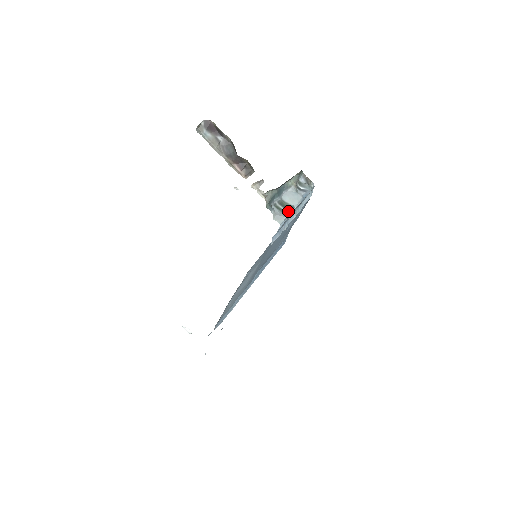
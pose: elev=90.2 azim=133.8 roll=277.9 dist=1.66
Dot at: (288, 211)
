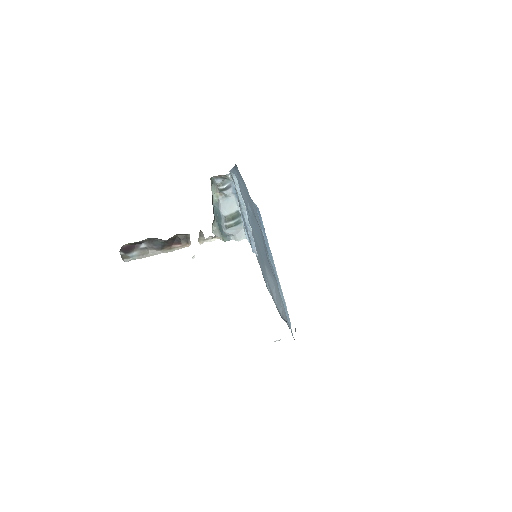
Dot at: (239, 220)
